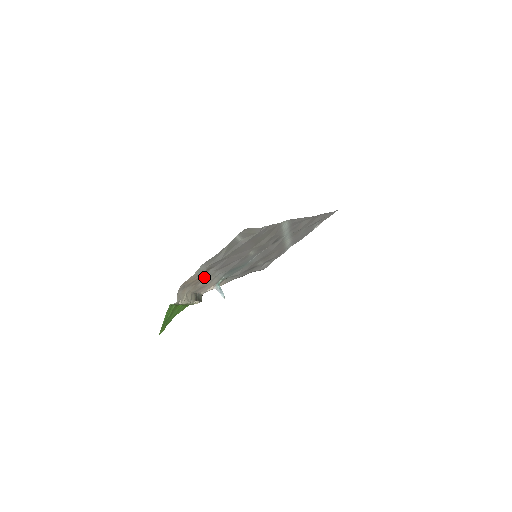
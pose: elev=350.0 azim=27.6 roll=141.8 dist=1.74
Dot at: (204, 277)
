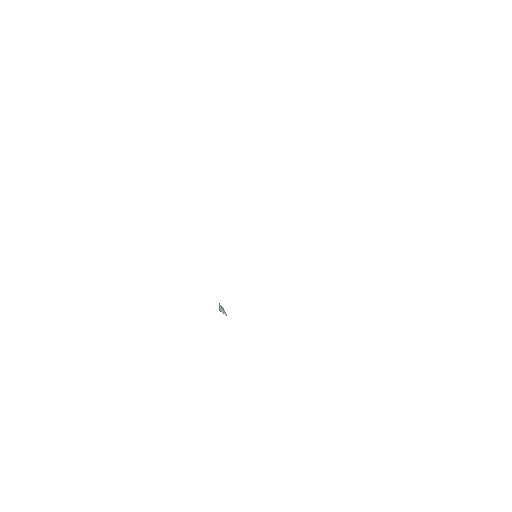
Dot at: occluded
